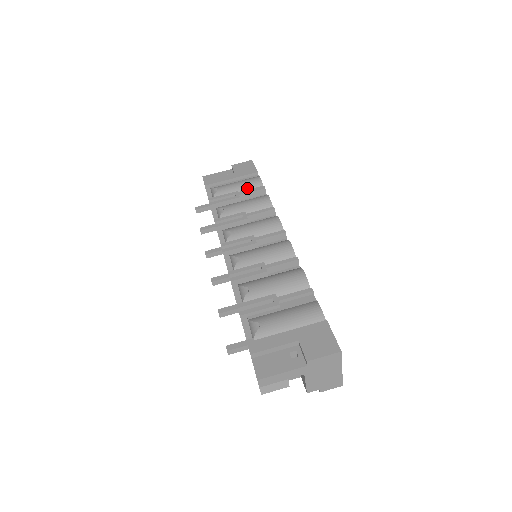
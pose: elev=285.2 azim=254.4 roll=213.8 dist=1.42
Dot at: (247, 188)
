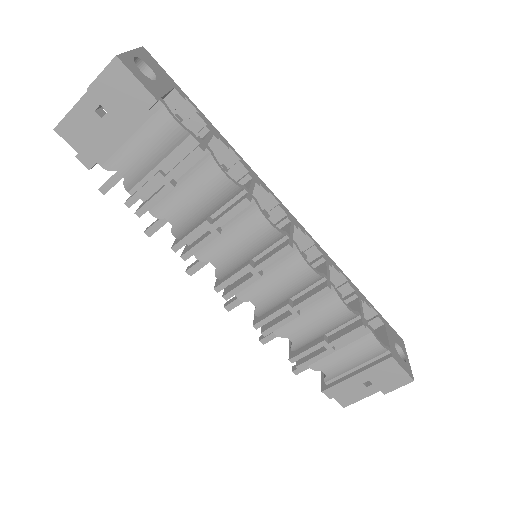
Dot at: (167, 152)
